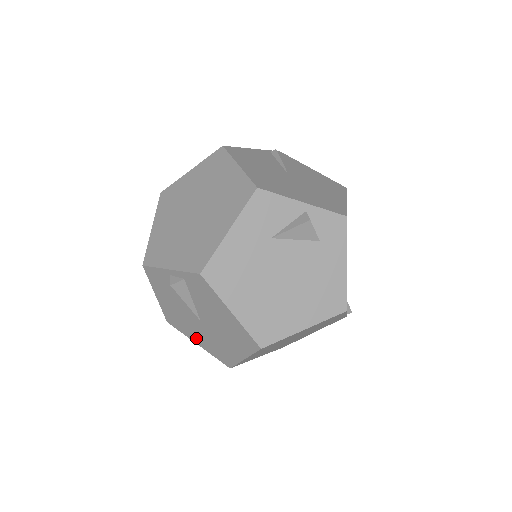
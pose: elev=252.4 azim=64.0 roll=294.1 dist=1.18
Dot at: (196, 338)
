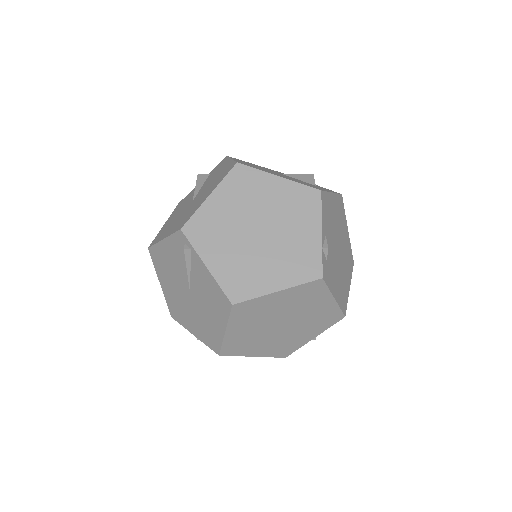
Dot at: (169, 231)
